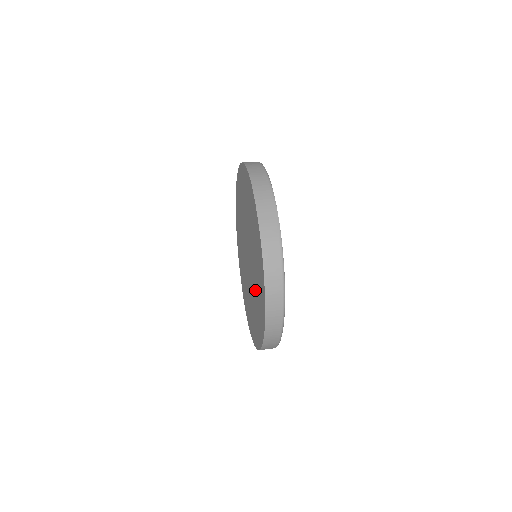
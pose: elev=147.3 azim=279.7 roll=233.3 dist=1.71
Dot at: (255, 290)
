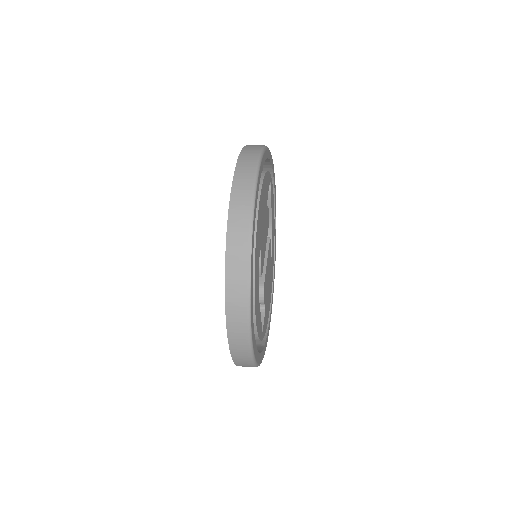
Dot at: occluded
